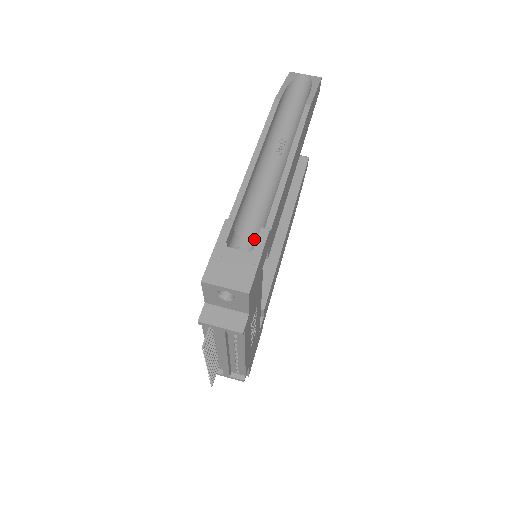
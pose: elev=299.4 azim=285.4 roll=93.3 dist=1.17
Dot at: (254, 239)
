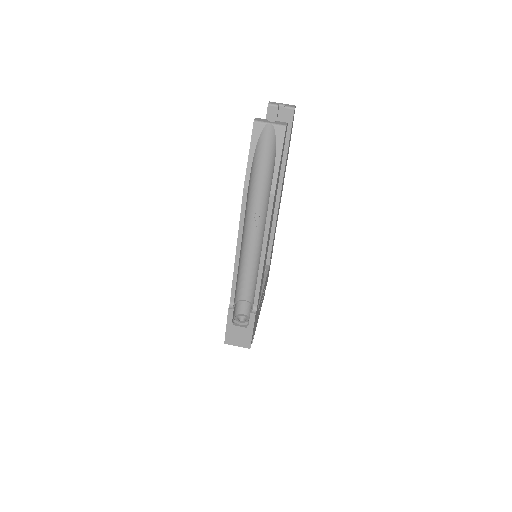
Dot at: (249, 299)
